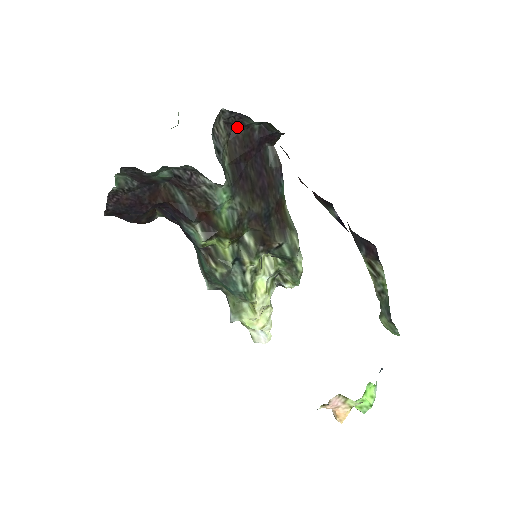
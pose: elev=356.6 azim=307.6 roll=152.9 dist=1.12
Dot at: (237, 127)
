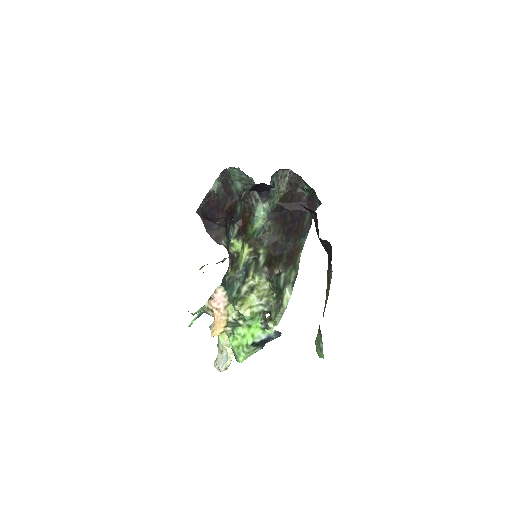
Dot at: (295, 188)
